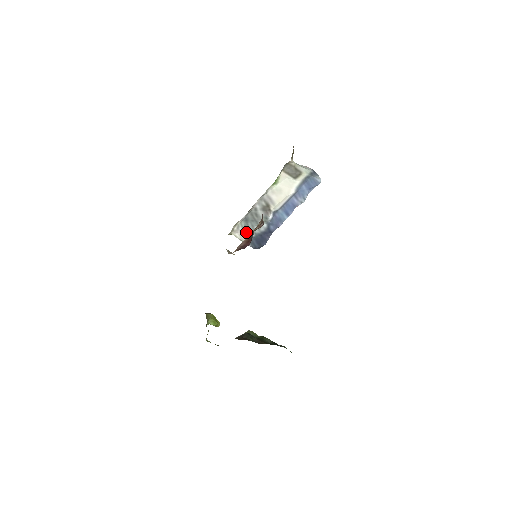
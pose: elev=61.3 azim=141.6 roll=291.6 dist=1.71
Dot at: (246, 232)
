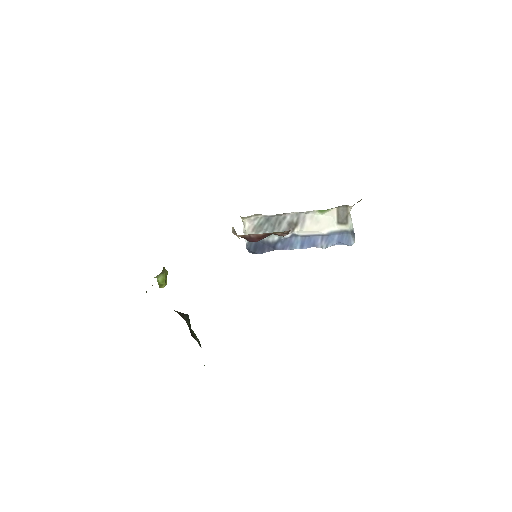
Dot at: (256, 229)
